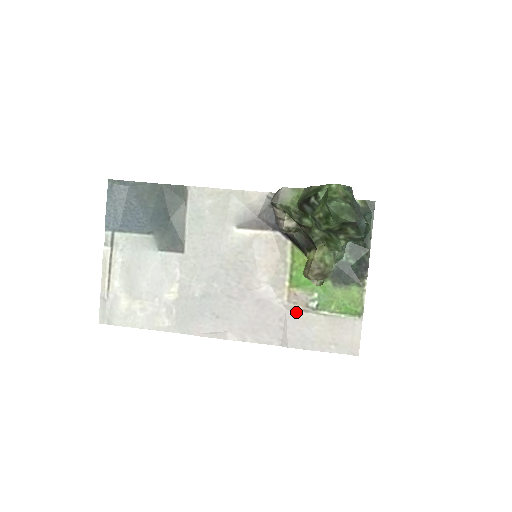
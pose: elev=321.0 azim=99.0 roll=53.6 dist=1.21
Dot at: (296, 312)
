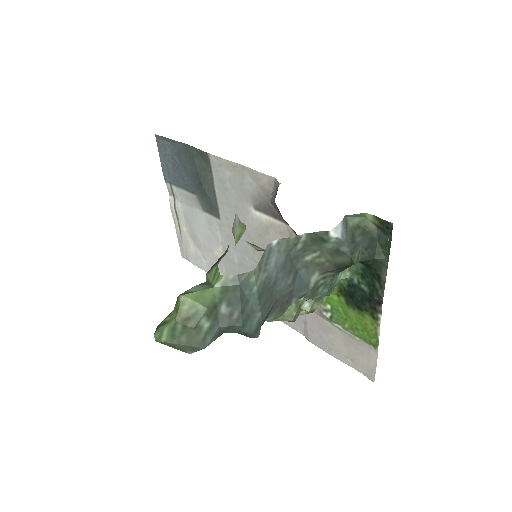
Dot at: (314, 313)
